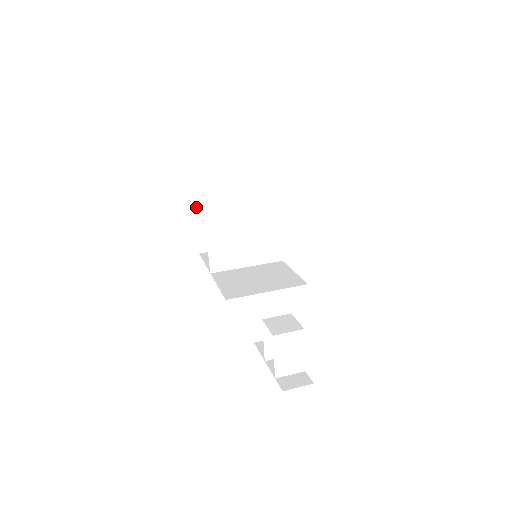
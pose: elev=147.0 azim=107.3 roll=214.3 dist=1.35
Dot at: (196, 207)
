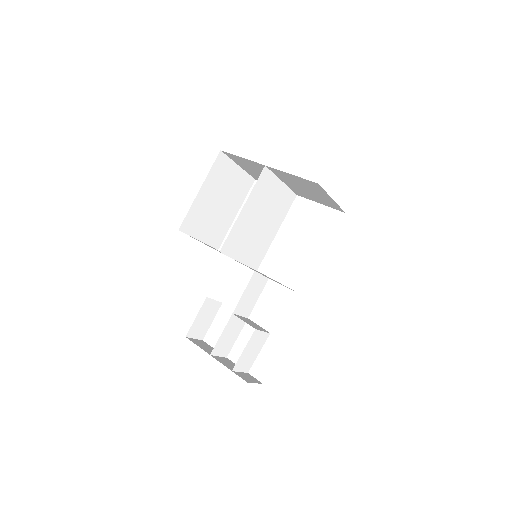
Dot at: (202, 188)
